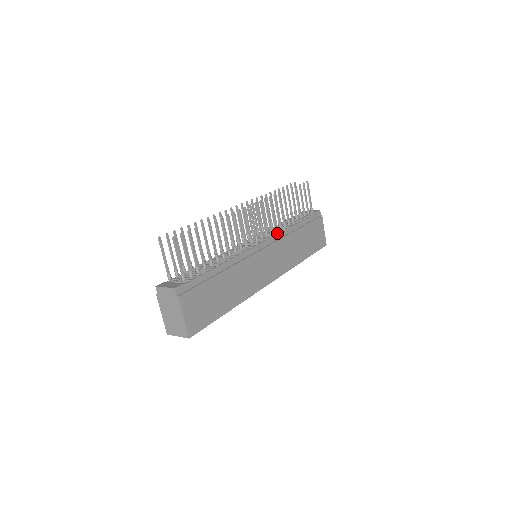
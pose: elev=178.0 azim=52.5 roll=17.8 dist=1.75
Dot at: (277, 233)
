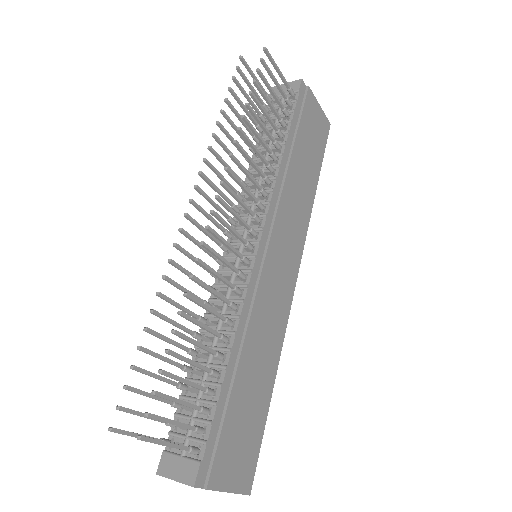
Dot at: (269, 198)
